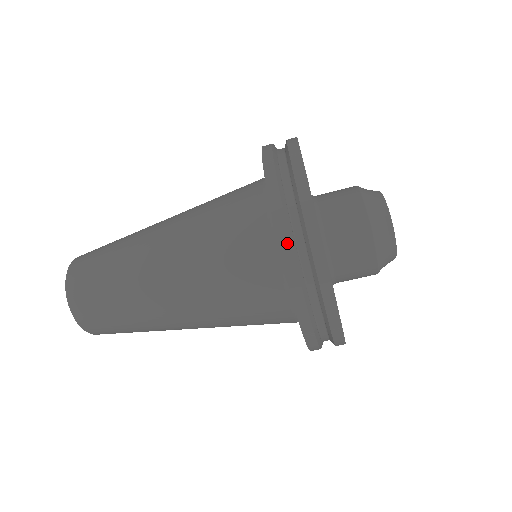
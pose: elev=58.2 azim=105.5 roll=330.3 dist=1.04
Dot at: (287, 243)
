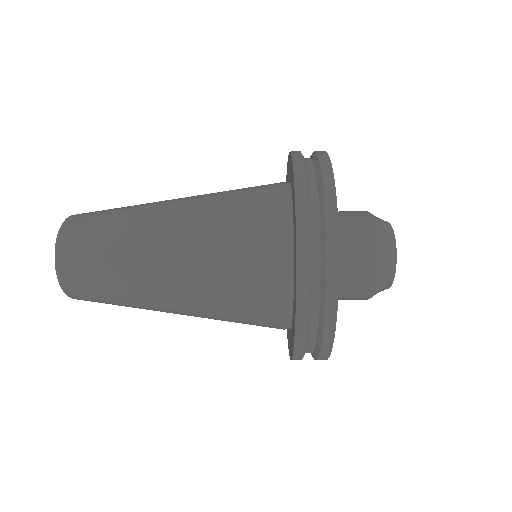
Dot at: (301, 353)
